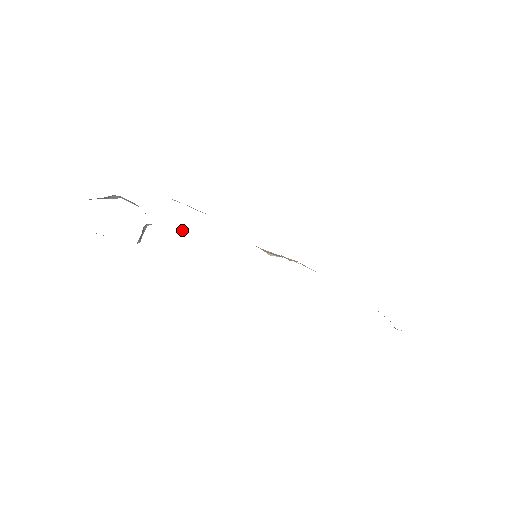
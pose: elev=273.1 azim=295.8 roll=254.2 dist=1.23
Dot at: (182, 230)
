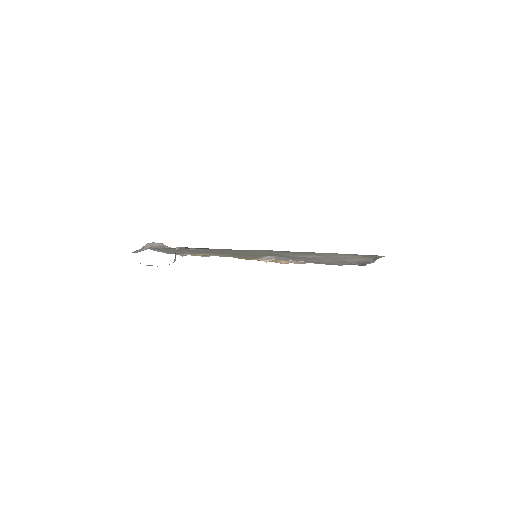
Dot at: (200, 250)
